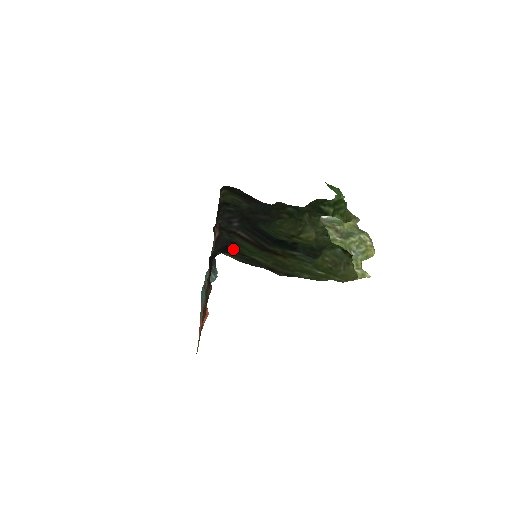
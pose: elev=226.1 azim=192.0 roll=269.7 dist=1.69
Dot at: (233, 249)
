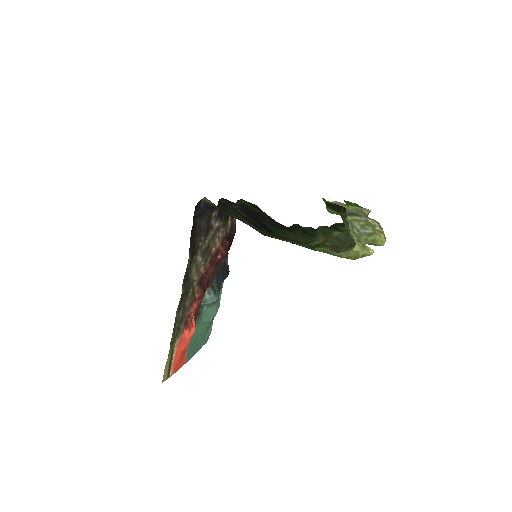
Dot at: (222, 209)
